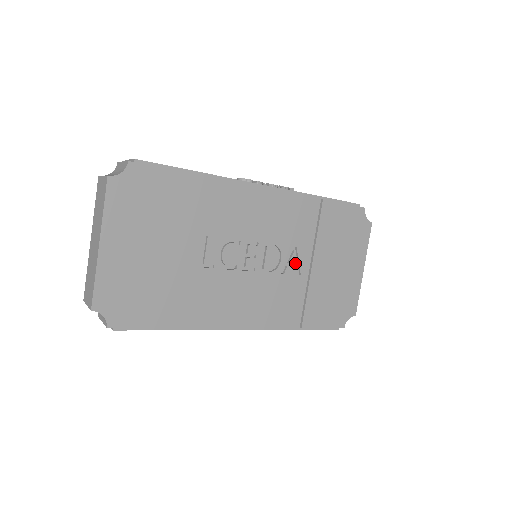
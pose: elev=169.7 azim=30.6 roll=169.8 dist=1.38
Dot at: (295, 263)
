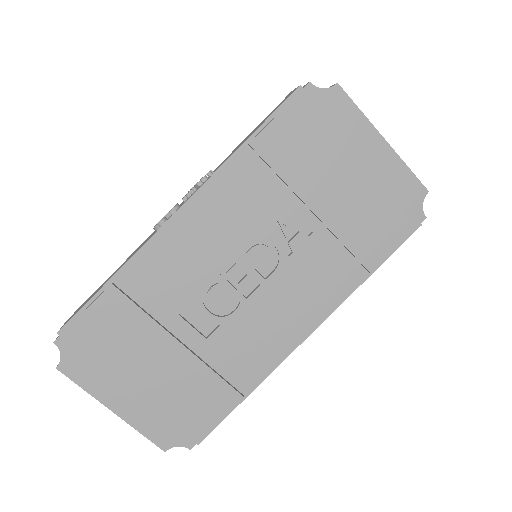
Dot at: (293, 231)
